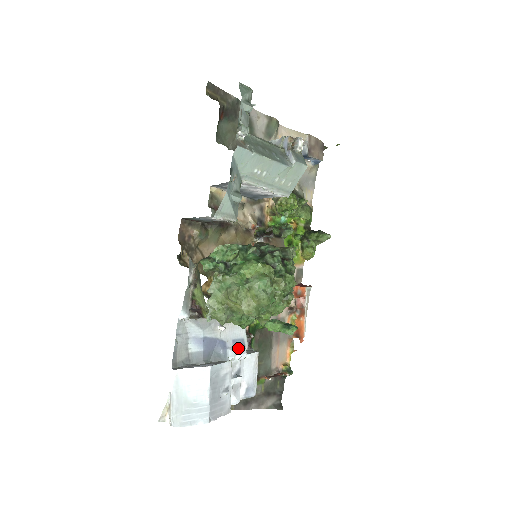
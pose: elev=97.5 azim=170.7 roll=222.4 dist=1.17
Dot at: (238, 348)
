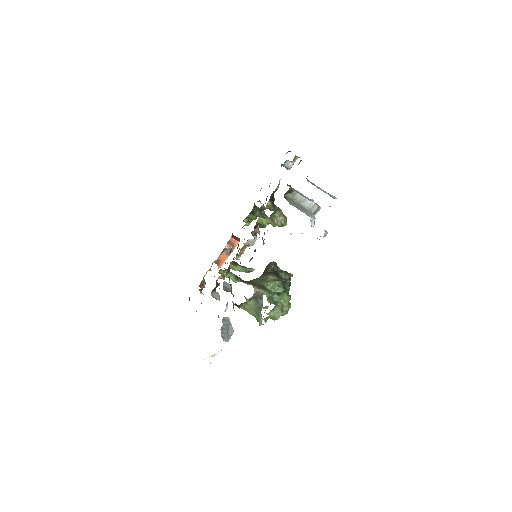
Dot at: occluded
